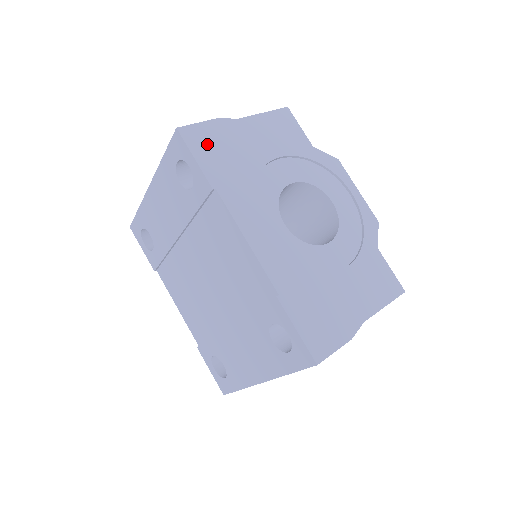
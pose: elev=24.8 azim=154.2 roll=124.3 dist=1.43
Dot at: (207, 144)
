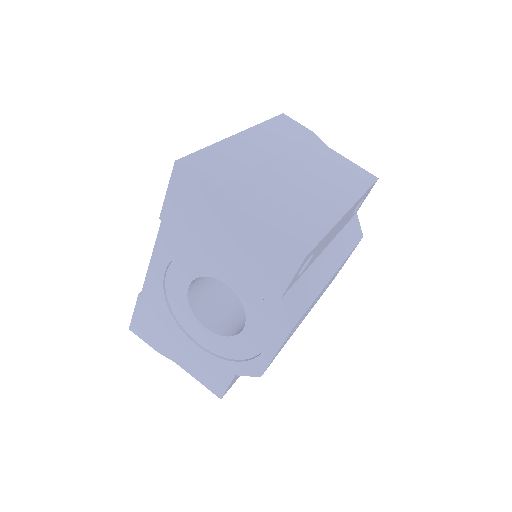
Dot at: (186, 195)
